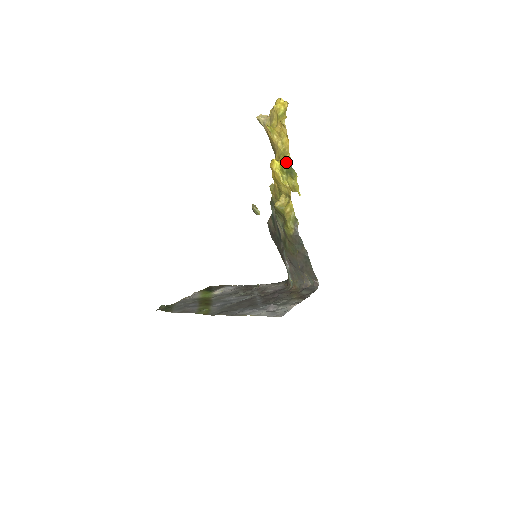
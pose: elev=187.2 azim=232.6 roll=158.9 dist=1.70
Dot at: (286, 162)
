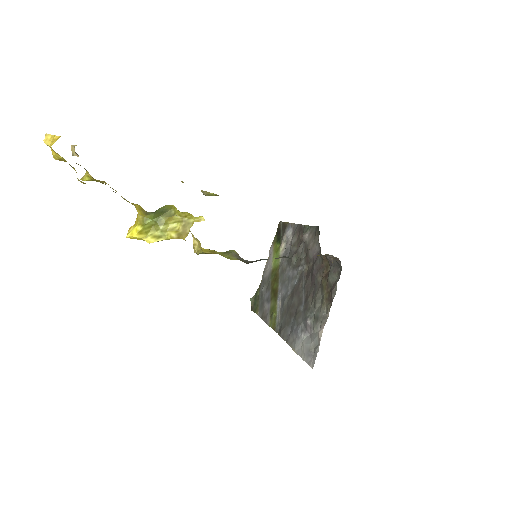
Dot at: (142, 214)
